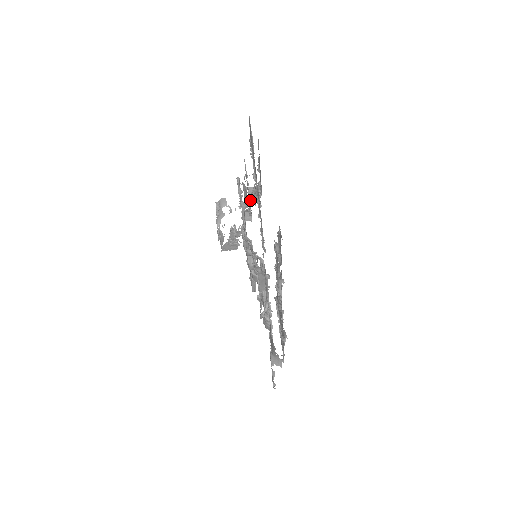
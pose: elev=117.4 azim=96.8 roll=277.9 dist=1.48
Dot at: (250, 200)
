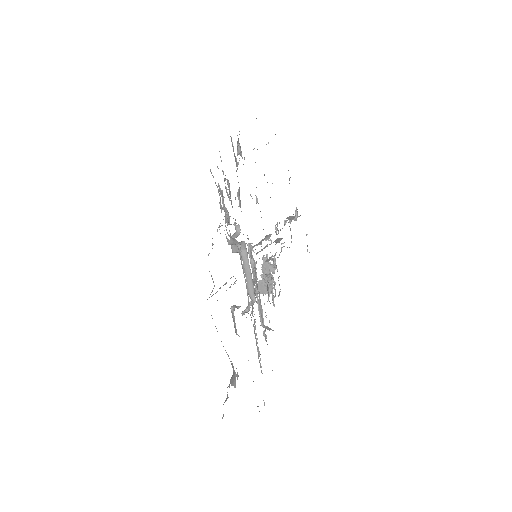
Dot at: occluded
